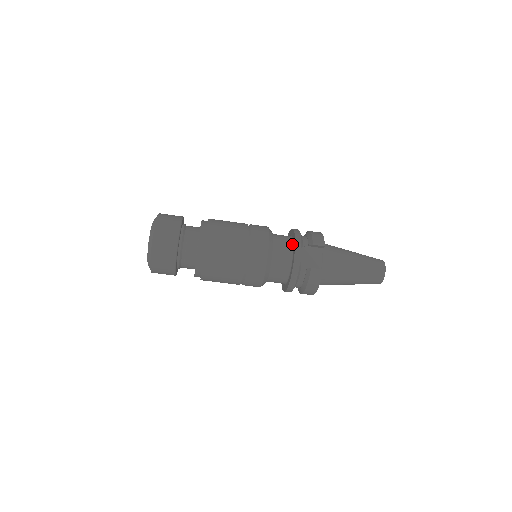
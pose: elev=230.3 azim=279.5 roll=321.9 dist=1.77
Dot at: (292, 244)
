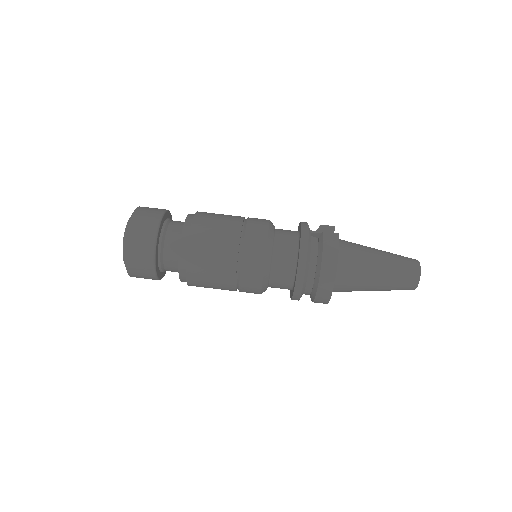
Dot at: occluded
